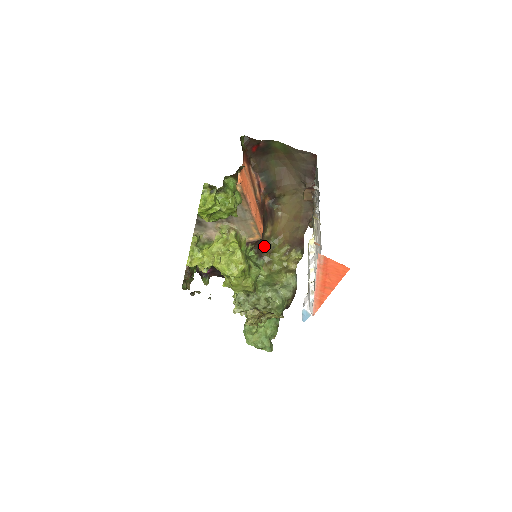
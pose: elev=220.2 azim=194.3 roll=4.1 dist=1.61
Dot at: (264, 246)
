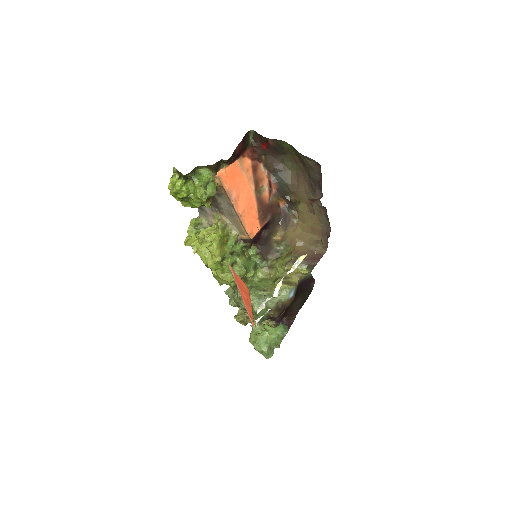
Dot at: (271, 249)
